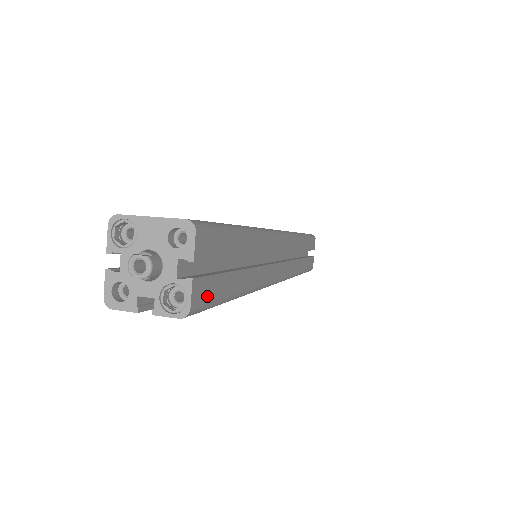
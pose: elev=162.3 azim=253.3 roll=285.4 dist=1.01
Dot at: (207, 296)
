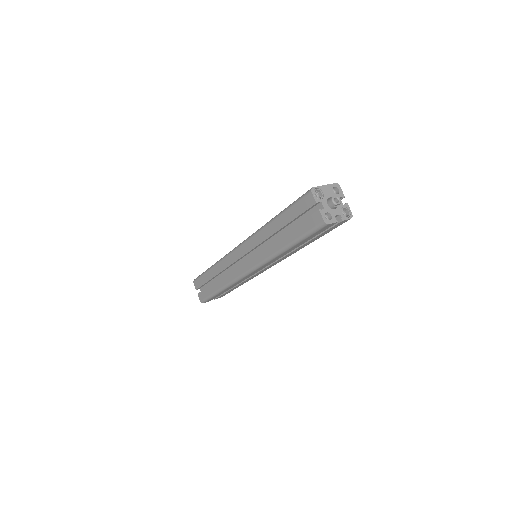
Dot at: occluded
